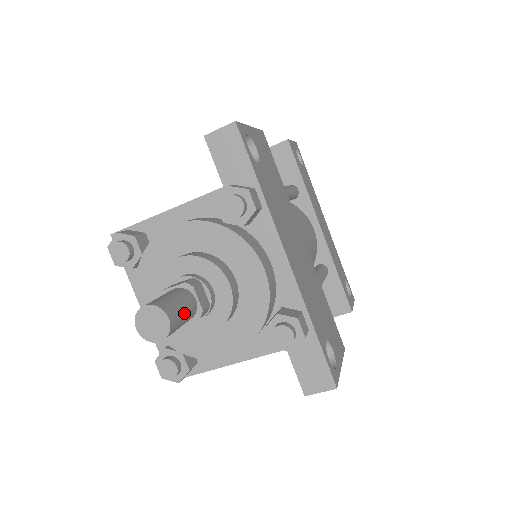
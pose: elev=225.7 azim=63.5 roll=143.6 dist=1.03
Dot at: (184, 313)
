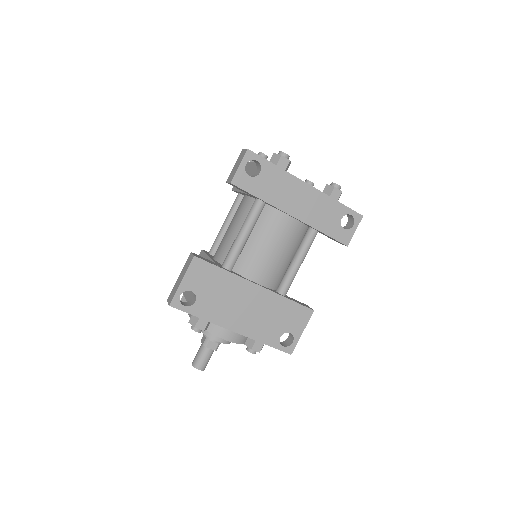
Dot at: (206, 360)
